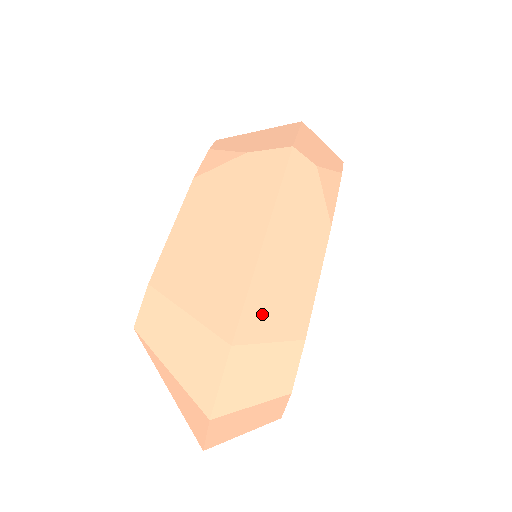
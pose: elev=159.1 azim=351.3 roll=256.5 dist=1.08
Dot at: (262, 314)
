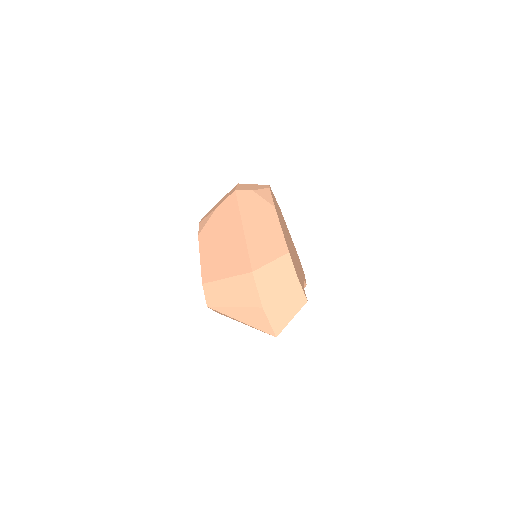
Dot at: (260, 254)
